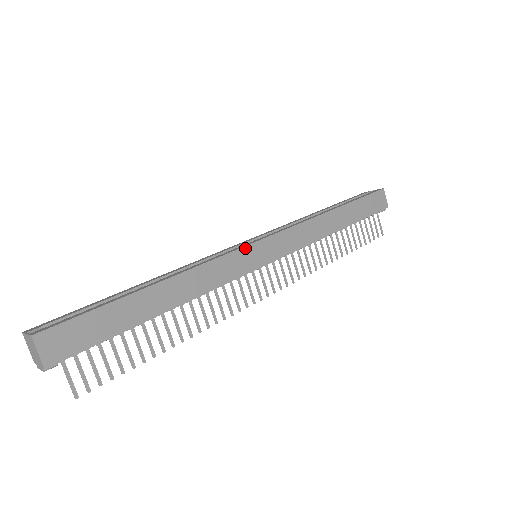
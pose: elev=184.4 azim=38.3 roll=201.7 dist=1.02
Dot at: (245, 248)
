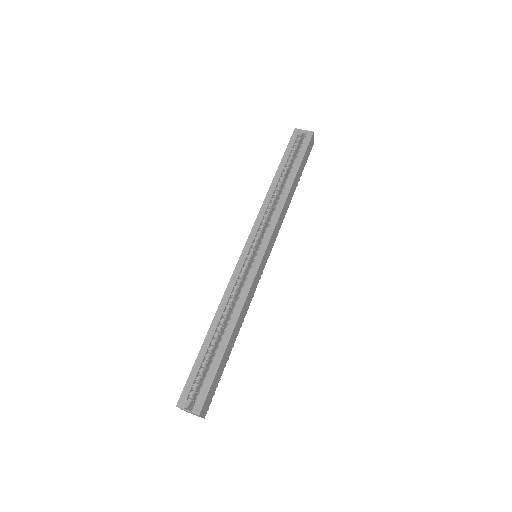
Dot at: (259, 267)
